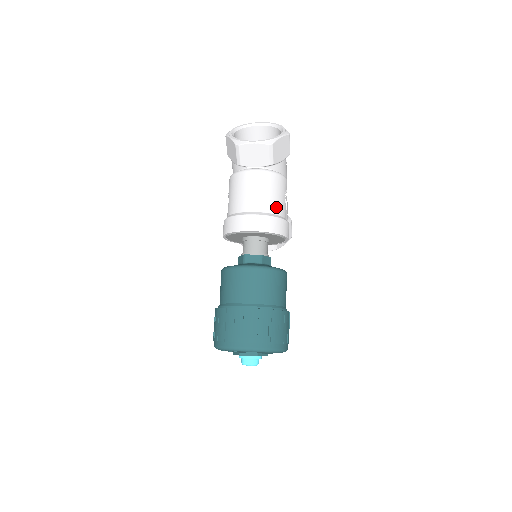
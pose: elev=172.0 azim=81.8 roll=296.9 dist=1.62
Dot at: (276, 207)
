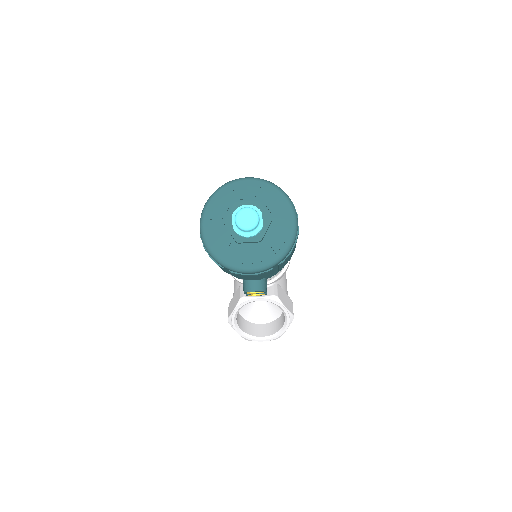
Dot at: occluded
